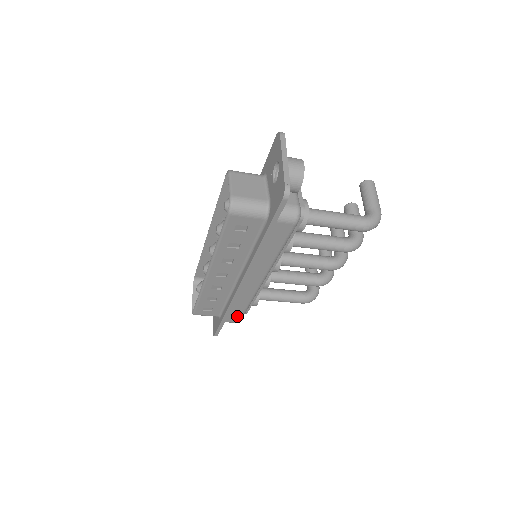
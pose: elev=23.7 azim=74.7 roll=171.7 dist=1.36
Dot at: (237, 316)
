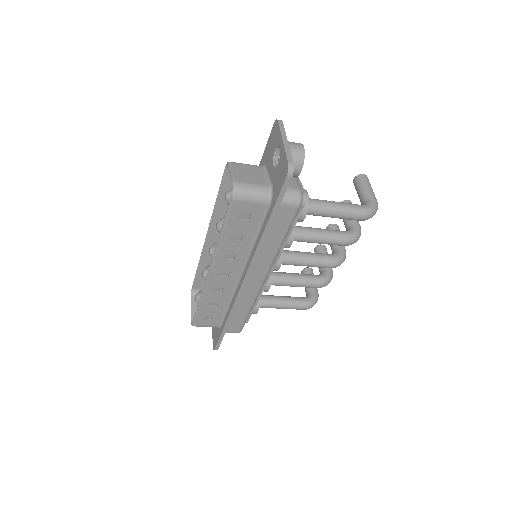
Dot at: (238, 324)
